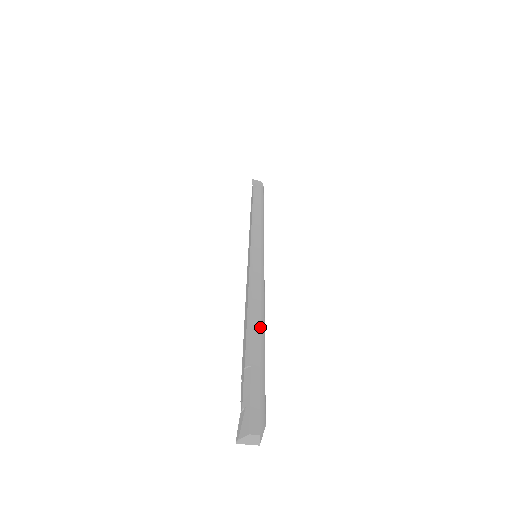
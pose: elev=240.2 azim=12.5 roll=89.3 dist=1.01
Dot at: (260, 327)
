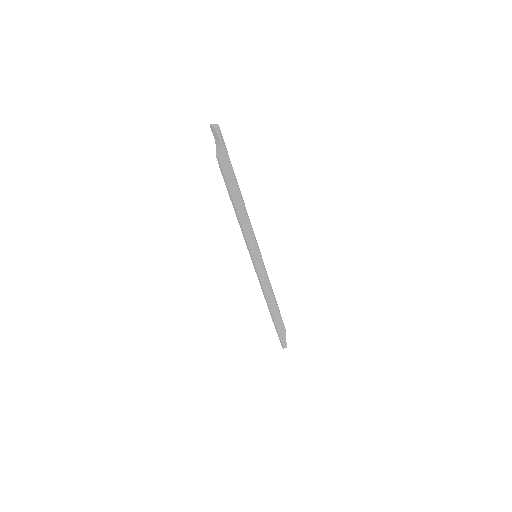
Dot at: occluded
